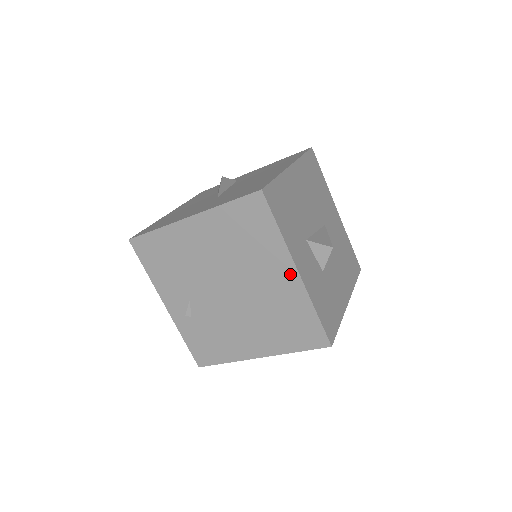
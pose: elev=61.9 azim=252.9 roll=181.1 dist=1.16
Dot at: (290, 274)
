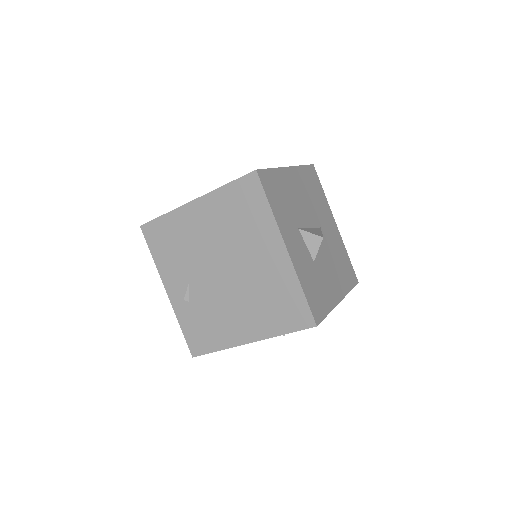
Dot at: (279, 251)
